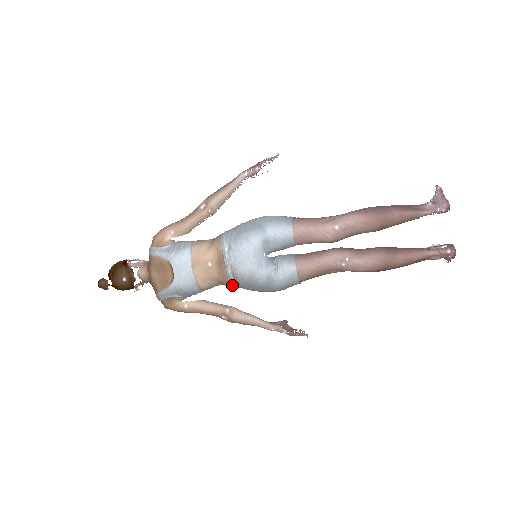
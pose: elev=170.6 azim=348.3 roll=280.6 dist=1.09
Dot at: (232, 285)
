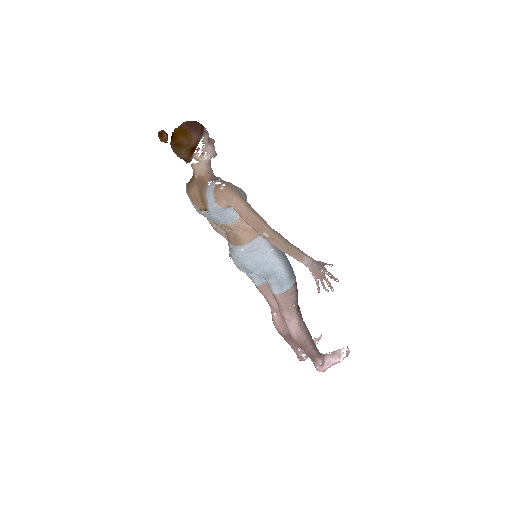
Dot at: occluded
